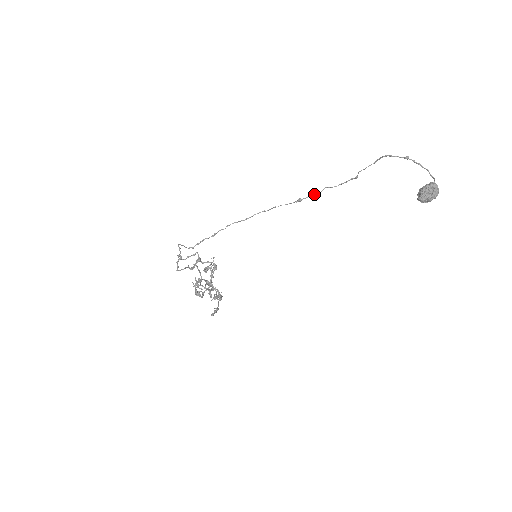
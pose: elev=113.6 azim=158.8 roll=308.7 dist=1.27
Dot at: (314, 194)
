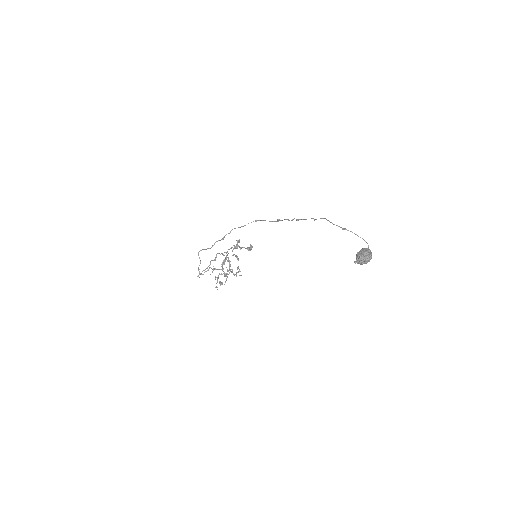
Dot at: (288, 220)
